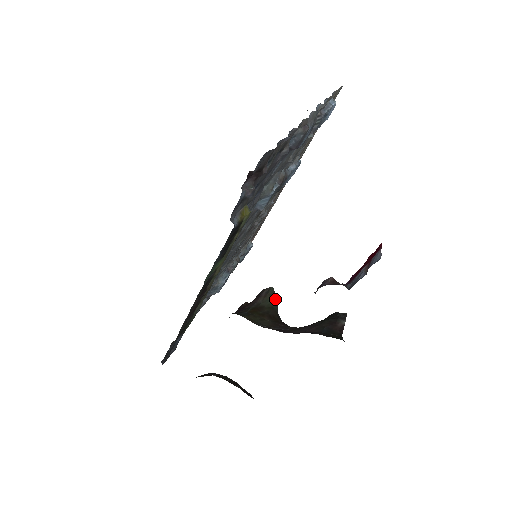
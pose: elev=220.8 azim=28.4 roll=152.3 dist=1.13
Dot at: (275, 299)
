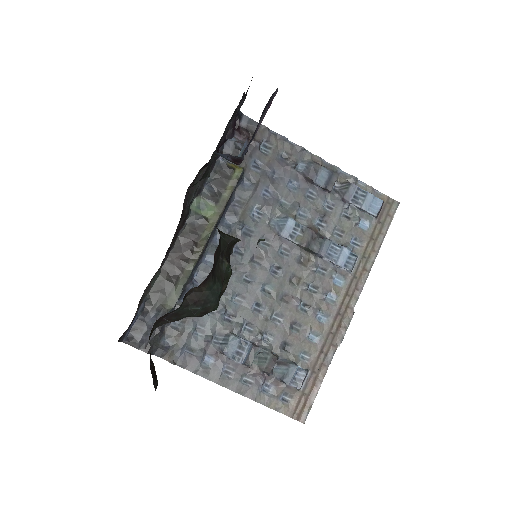
Dot at: (232, 237)
